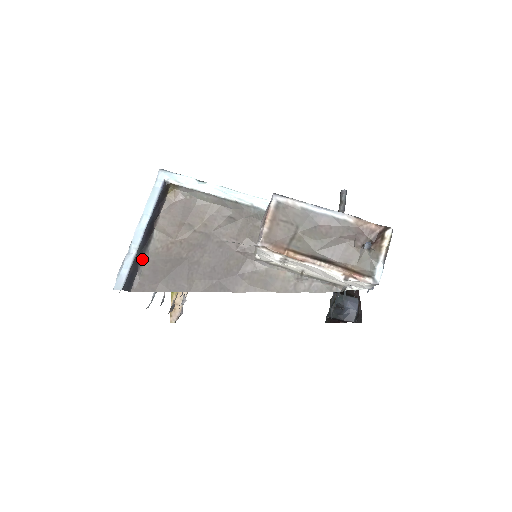
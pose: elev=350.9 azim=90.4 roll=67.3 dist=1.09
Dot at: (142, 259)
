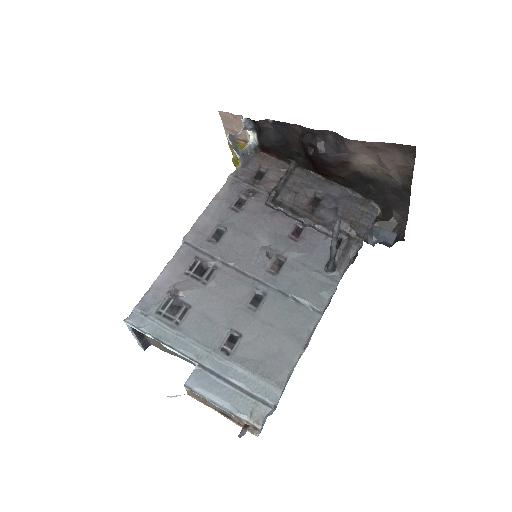
Dot at: (147, 339)
